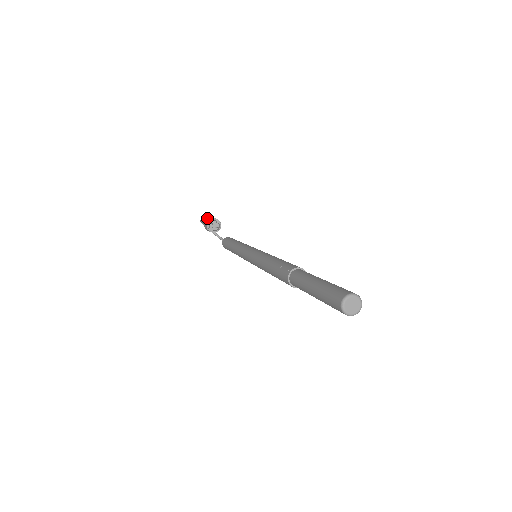
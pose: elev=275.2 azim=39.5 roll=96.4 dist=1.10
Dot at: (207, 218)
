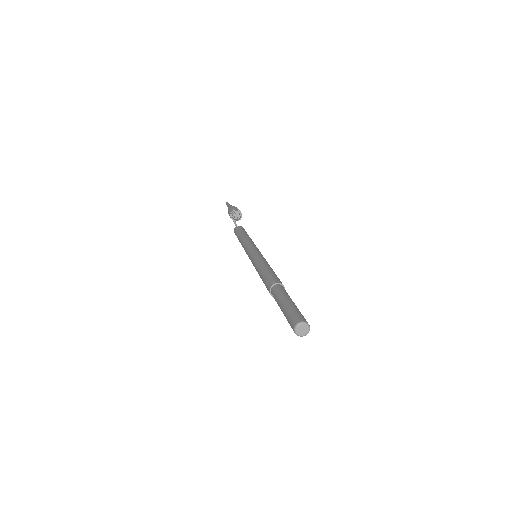
Dot at: (234, 206)
